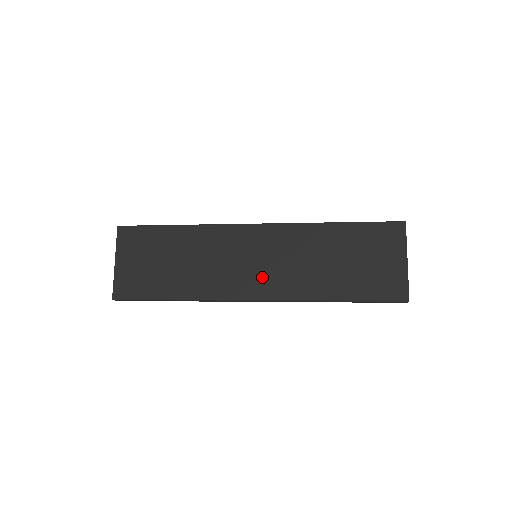
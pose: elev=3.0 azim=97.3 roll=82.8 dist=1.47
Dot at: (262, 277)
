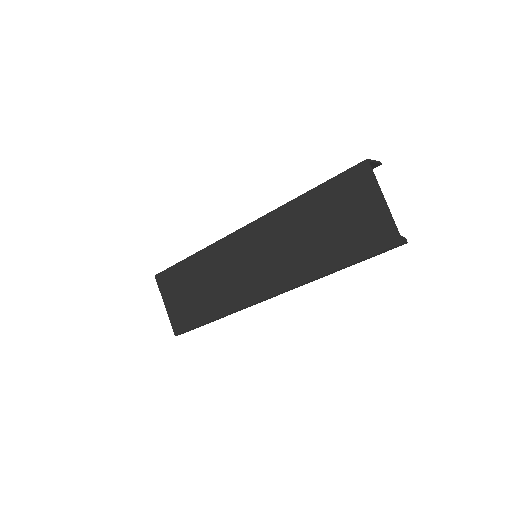
Dot at: (265, 275)
